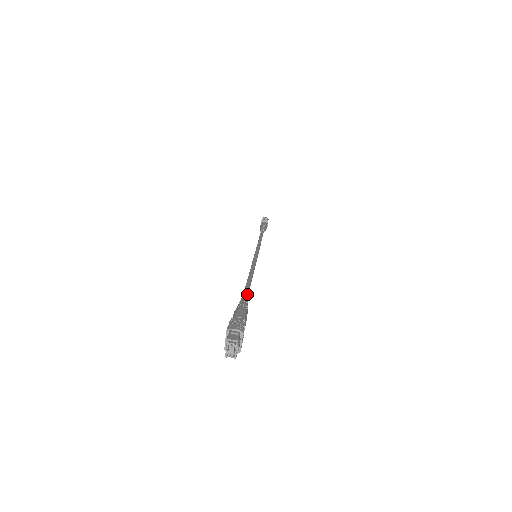
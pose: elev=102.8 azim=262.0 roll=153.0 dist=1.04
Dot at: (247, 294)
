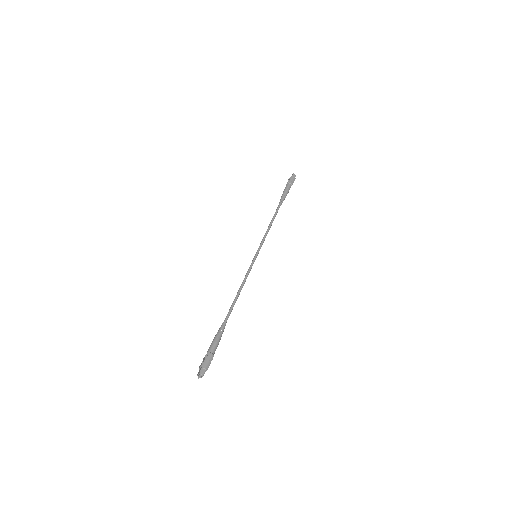
Dot at: occluded
